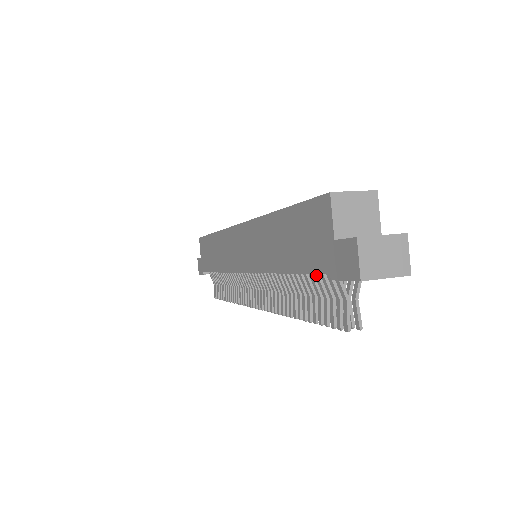
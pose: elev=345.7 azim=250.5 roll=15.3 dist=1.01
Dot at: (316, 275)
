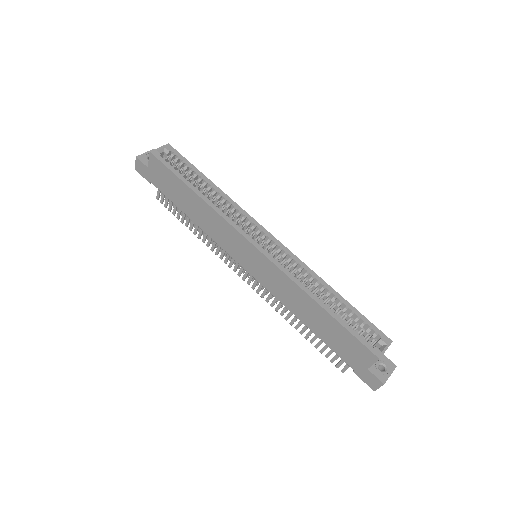
Dot at: occluded
